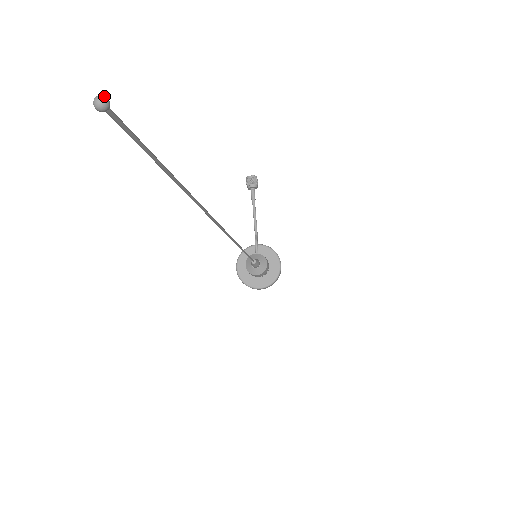
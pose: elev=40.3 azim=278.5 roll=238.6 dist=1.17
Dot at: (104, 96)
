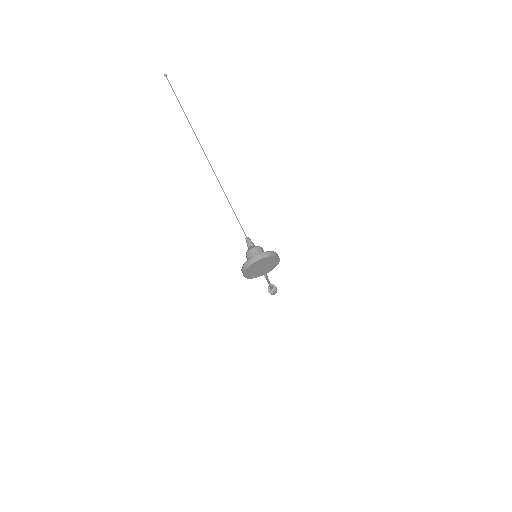
Dot at: (166, 75)
